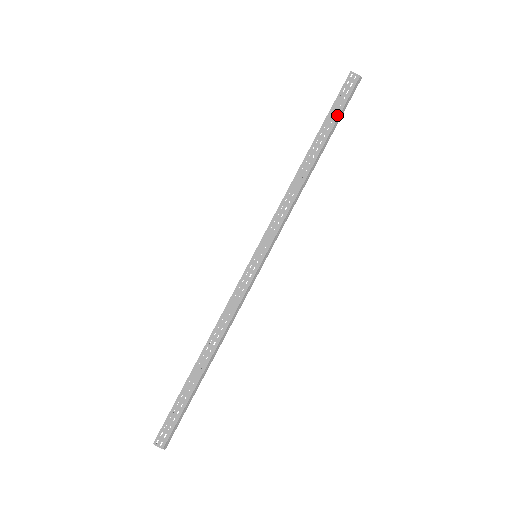
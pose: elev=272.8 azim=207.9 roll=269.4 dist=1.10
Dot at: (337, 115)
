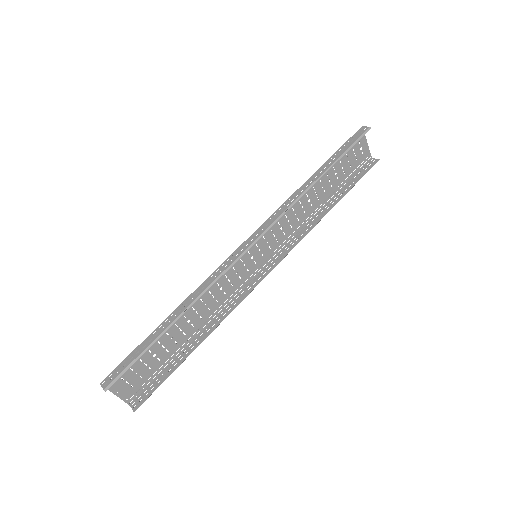
Dot at: (344, 151)
